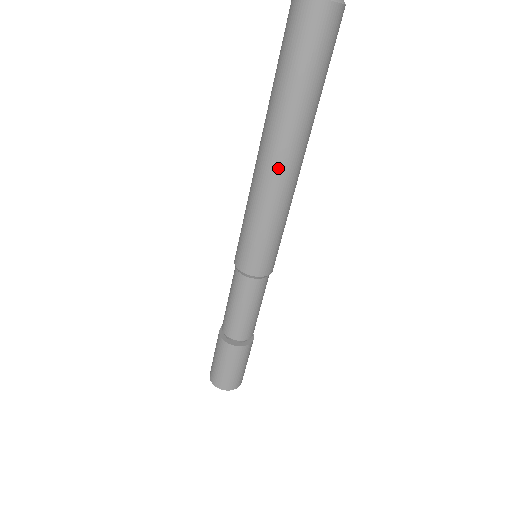
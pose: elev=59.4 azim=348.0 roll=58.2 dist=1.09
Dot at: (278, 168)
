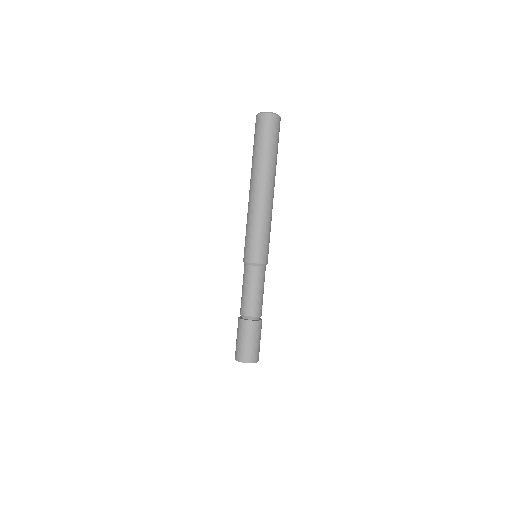
Dot at: (261, 194)
